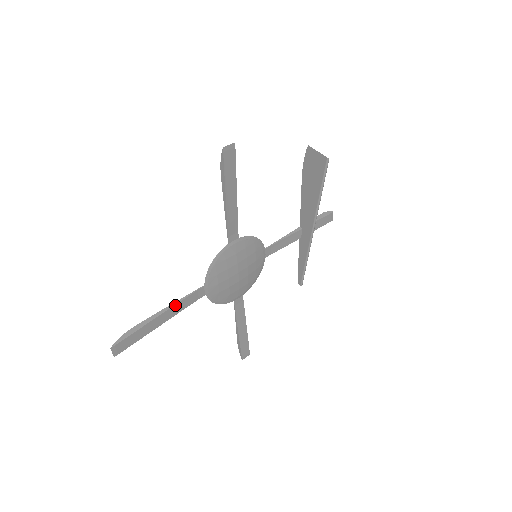
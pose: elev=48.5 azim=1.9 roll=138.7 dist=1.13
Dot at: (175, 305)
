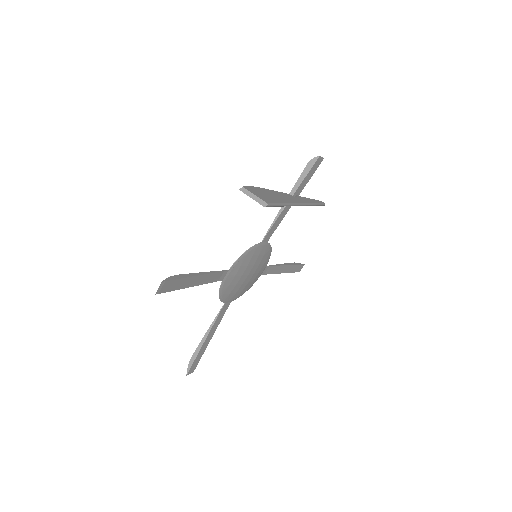
Dot at: (212, 328)
